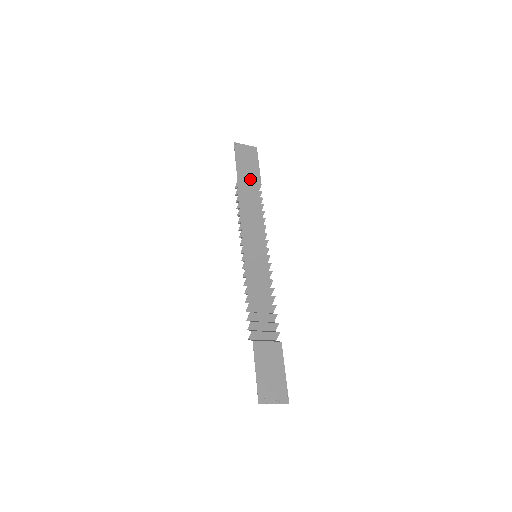
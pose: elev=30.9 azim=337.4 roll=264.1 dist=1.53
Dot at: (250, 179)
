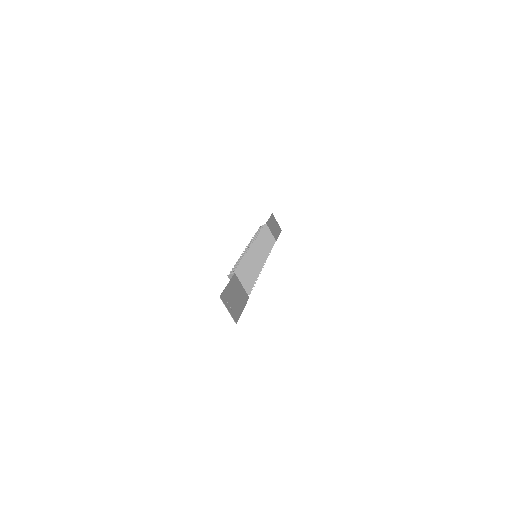
Dot at: (272, 232)
